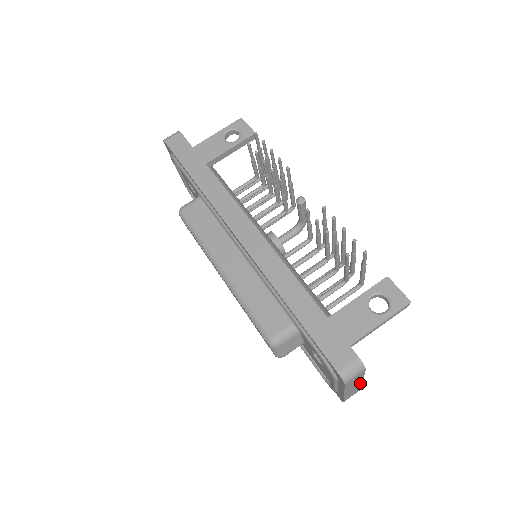
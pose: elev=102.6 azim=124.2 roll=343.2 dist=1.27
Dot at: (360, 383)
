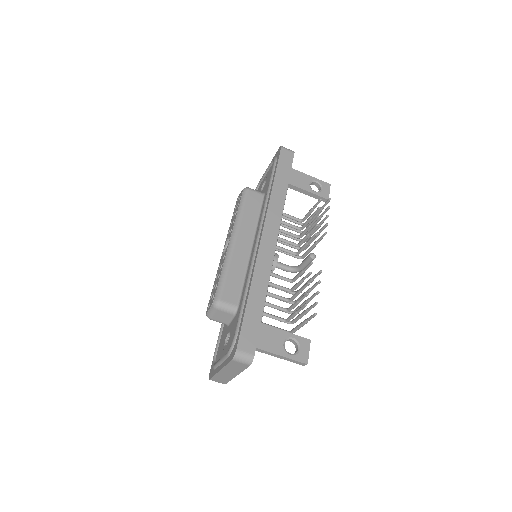
Dot at: (233, 376)
